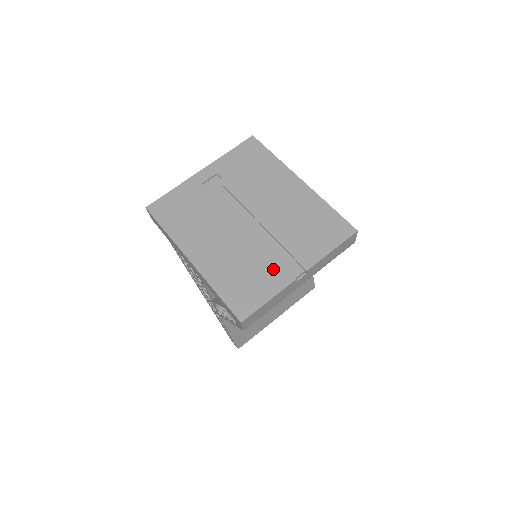
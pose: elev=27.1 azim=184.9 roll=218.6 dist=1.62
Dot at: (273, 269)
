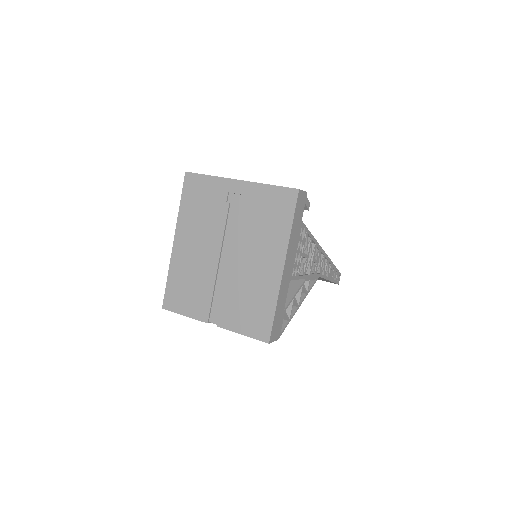
Dot at: (203, 302)
